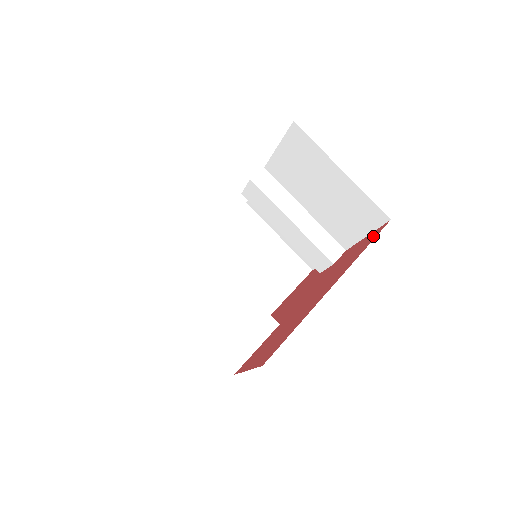
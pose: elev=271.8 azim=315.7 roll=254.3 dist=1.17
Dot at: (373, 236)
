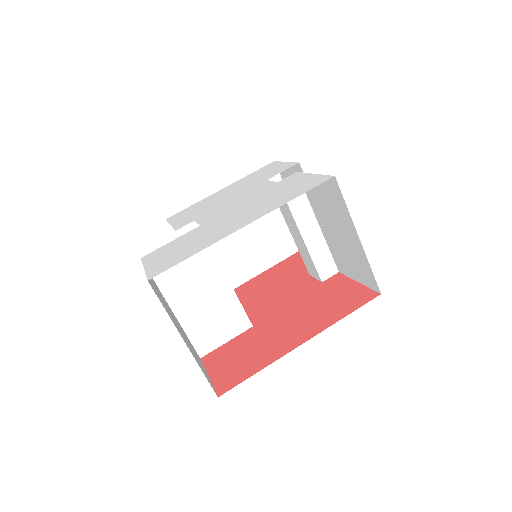
Dot at: (359, 300)
